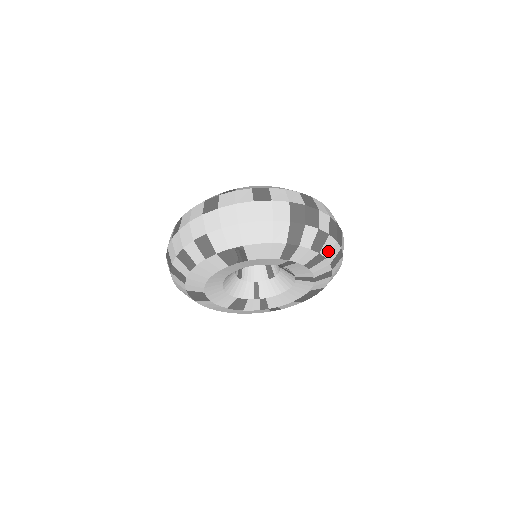
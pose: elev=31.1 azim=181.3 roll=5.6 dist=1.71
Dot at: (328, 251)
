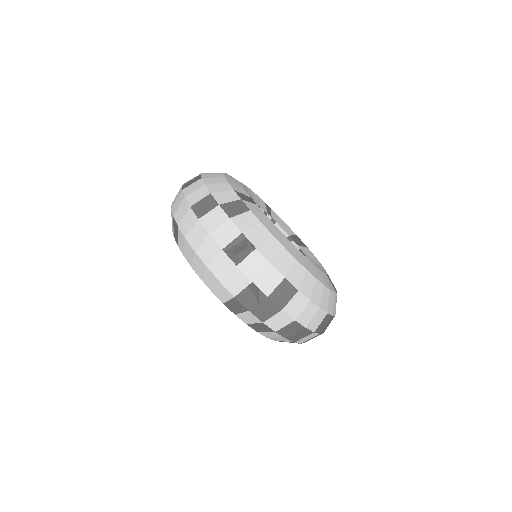
Dot at: (271, 336)
